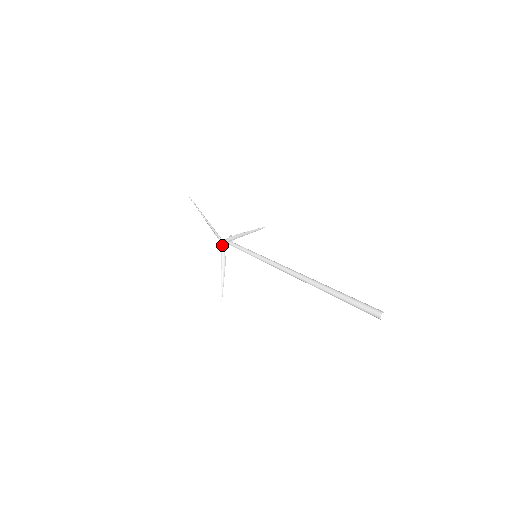
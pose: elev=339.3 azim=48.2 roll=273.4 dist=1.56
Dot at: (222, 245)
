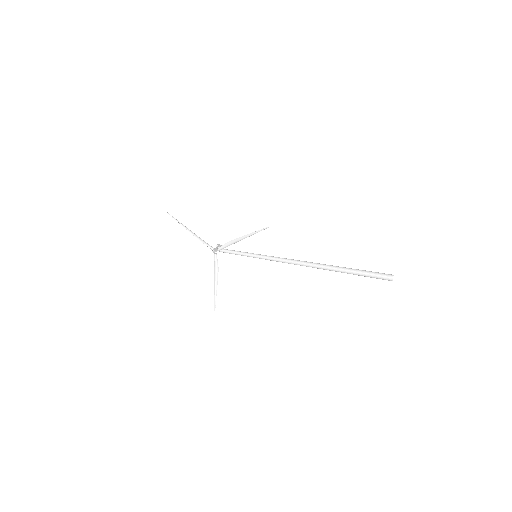
Dot at: (215, 253)
